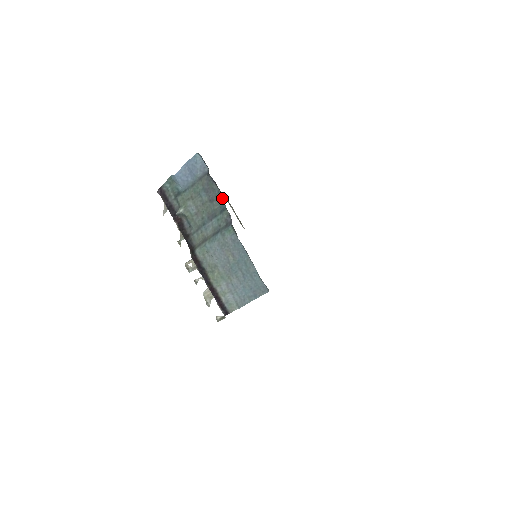
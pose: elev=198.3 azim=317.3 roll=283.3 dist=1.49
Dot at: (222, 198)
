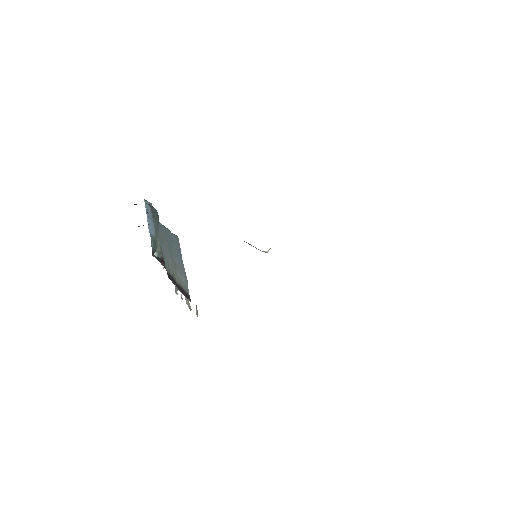
Dot at: (156, 210)
